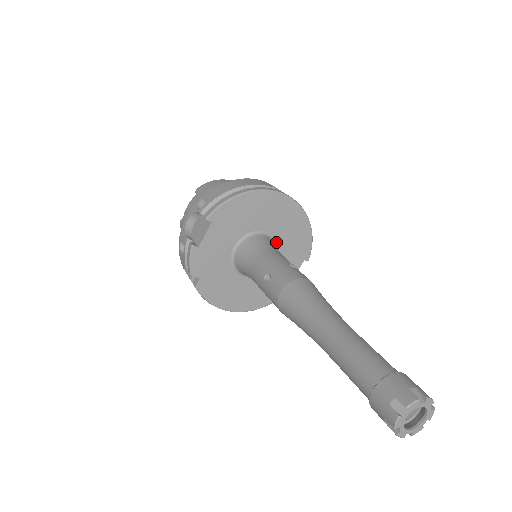
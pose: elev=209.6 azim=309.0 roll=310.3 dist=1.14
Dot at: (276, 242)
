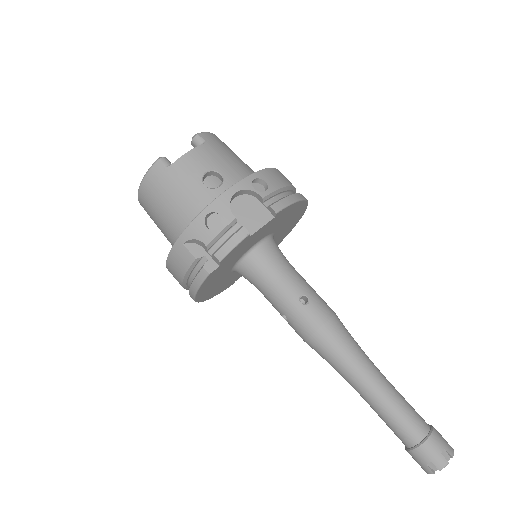
Dot at: occluded
